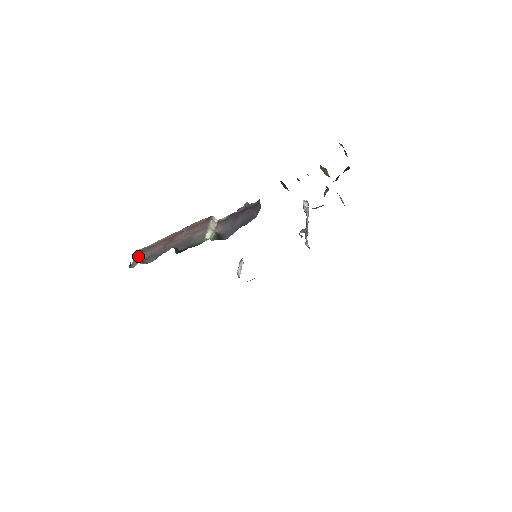
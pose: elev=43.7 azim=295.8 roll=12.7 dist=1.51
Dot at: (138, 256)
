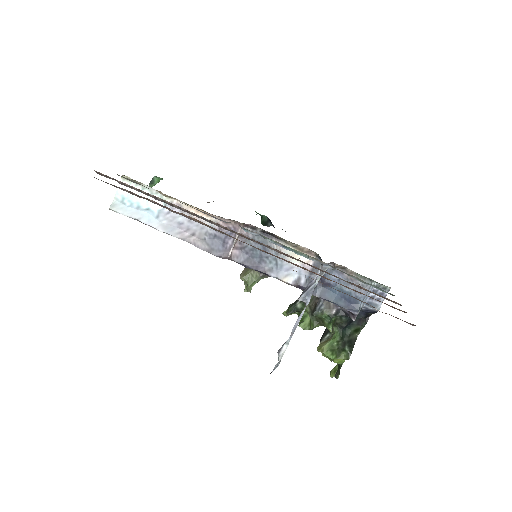
Dot at: occluded
